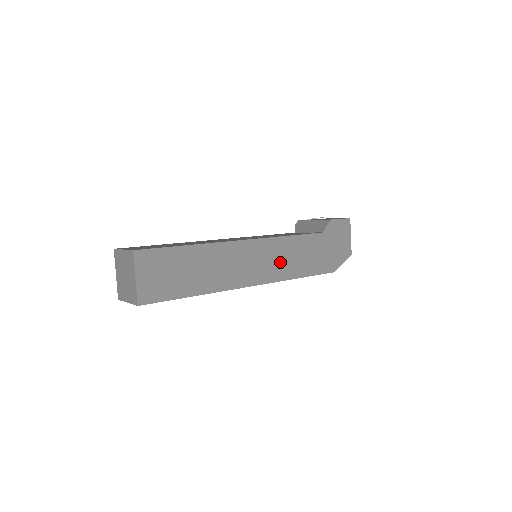
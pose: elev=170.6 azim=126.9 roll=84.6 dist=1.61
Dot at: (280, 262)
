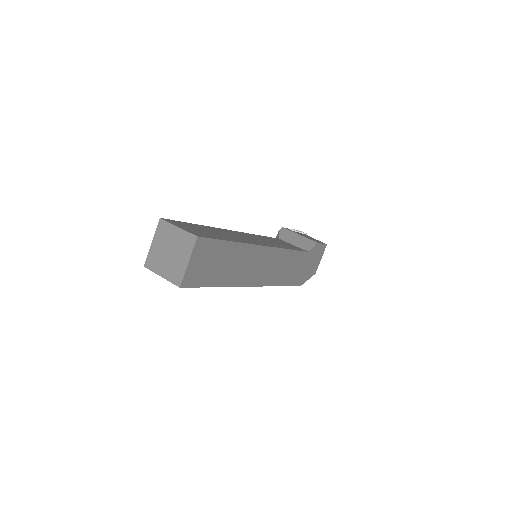
Dot at: (277, 270)
